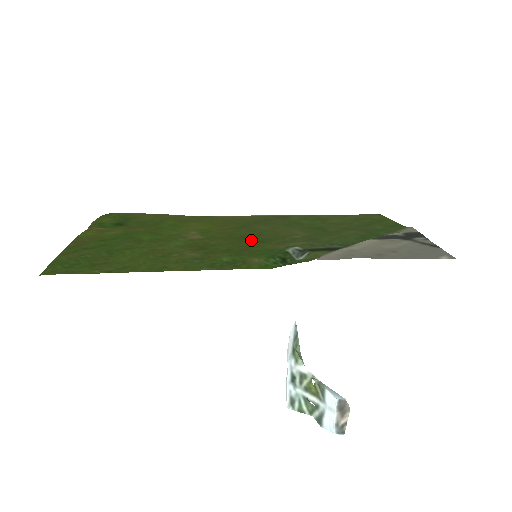
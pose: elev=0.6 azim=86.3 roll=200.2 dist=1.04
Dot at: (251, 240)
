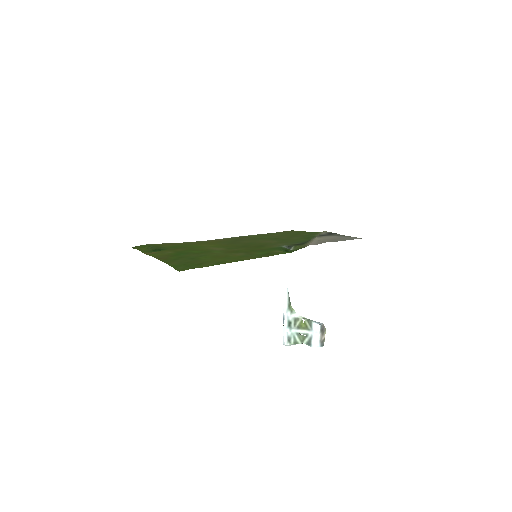
Dot at: (253, 246)
